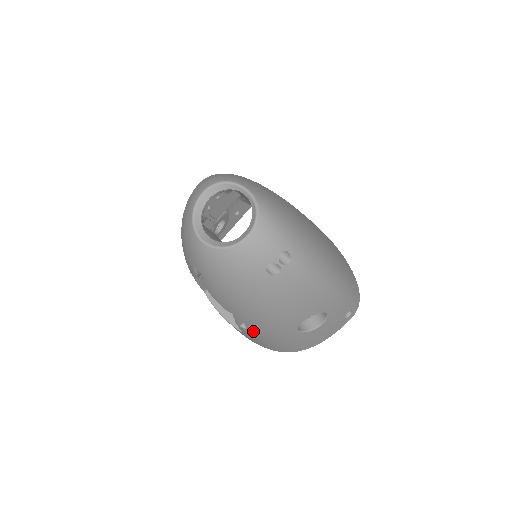
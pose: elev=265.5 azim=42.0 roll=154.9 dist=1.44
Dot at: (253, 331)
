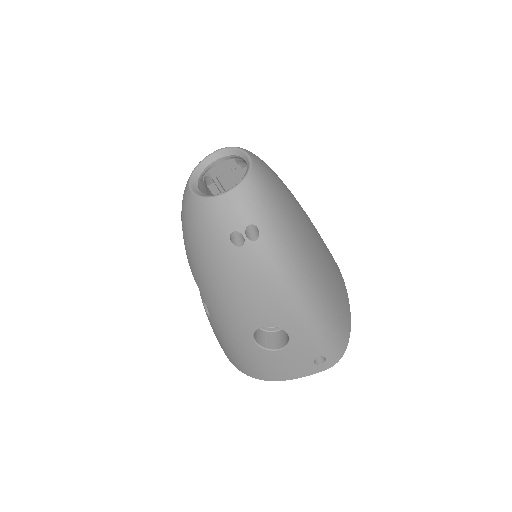
Dot at: (214, 321)
